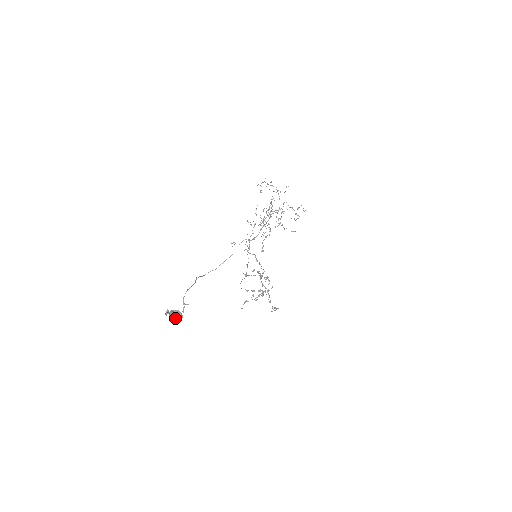
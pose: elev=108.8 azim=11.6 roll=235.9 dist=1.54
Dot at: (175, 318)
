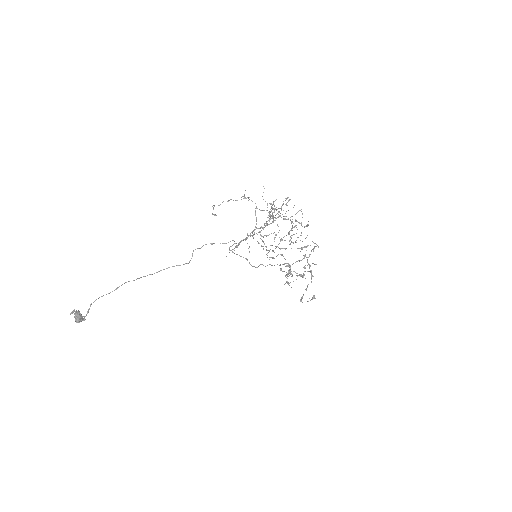
Dot at: (75, 319)
